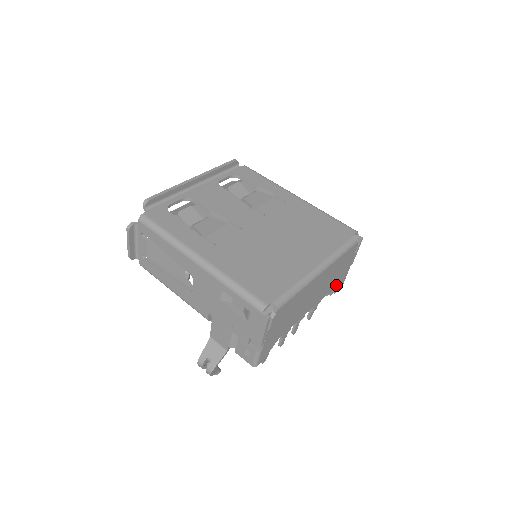
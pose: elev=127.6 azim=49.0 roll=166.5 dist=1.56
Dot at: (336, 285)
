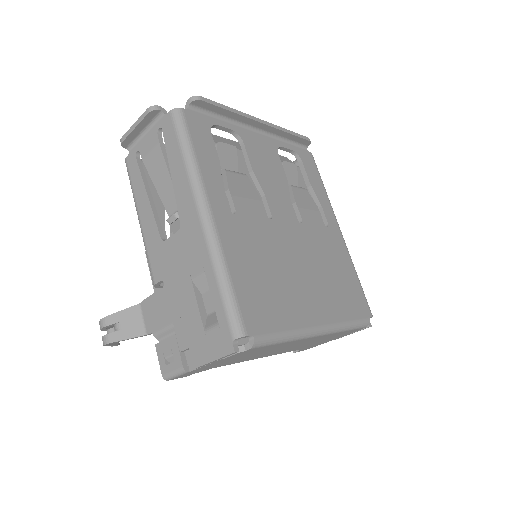
Dot at: (304, 348)
